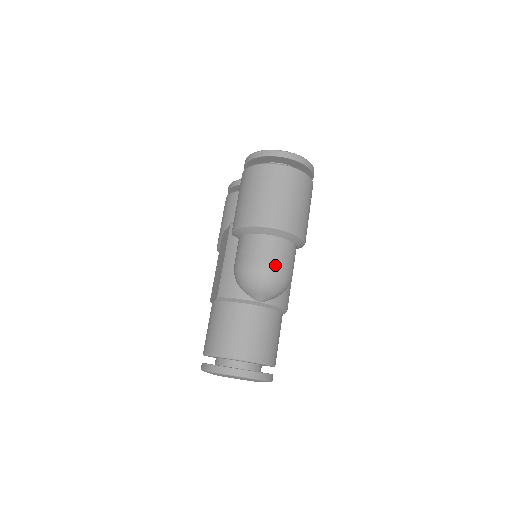
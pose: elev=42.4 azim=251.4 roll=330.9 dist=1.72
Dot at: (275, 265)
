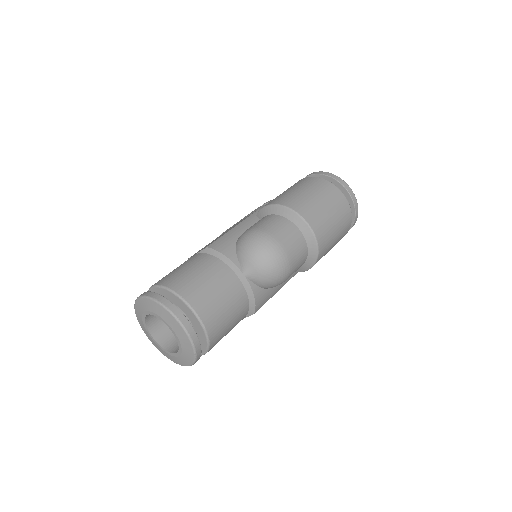
Dot at: (285, 249)
